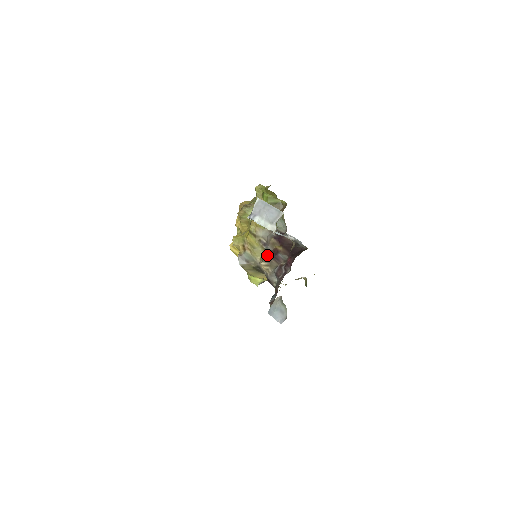
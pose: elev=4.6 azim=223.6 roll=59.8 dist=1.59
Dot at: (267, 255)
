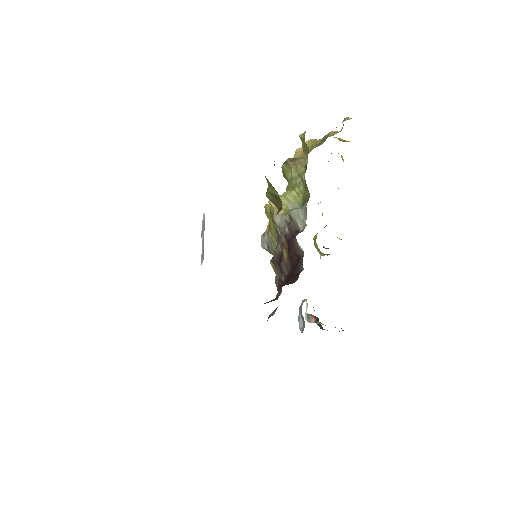
Dot at: (273, 257)
